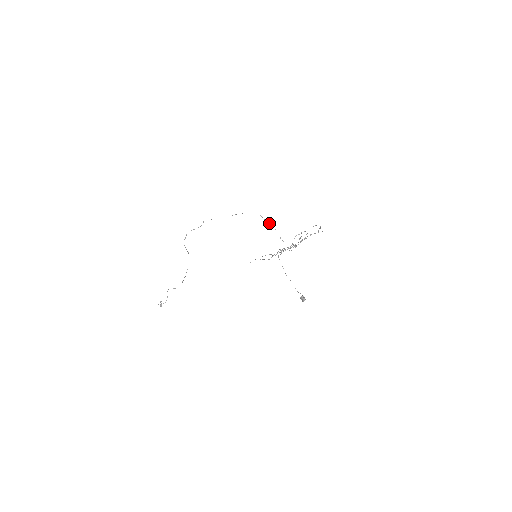
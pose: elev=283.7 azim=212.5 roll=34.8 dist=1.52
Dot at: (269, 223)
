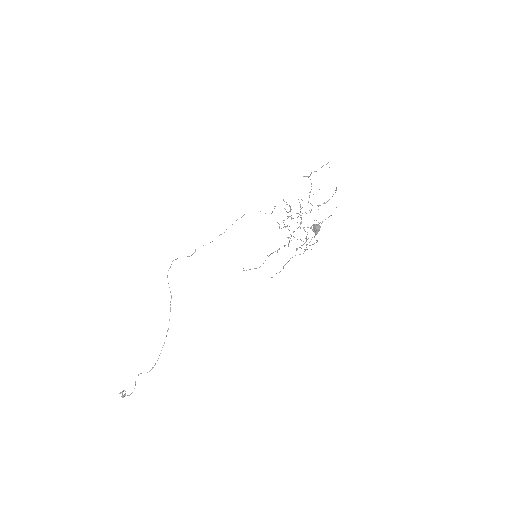
Dot at: occluded
